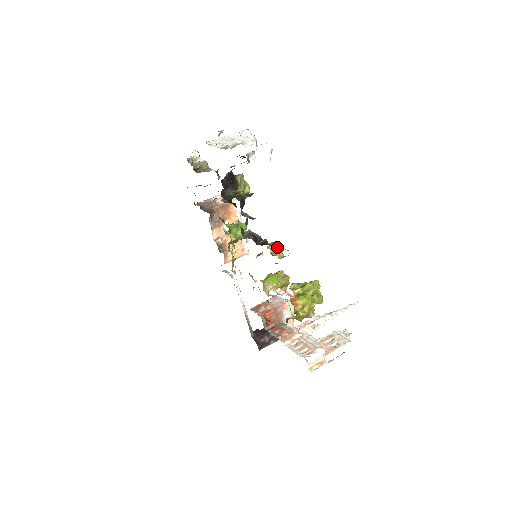
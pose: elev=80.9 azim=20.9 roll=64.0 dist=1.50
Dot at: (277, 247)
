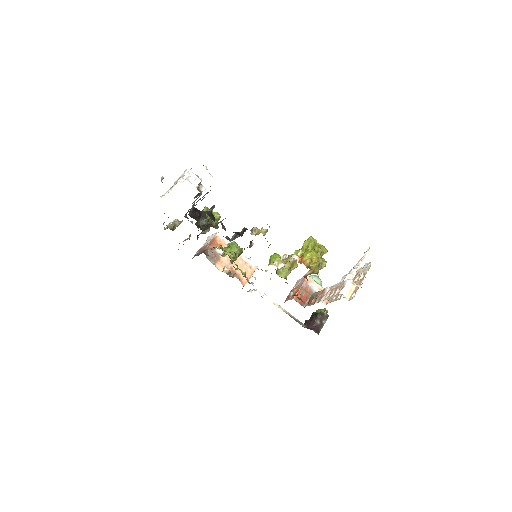
Dot at: (257, 228)
